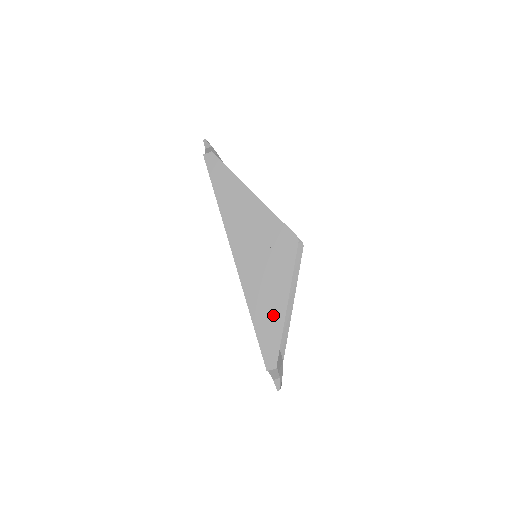
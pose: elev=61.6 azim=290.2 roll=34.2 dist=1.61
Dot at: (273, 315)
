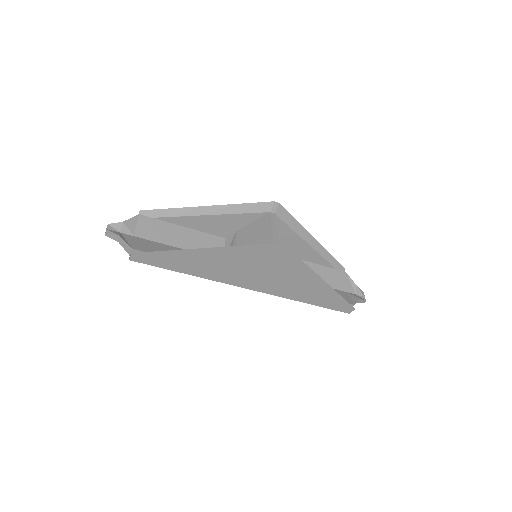
Dot at: (319, 291)
